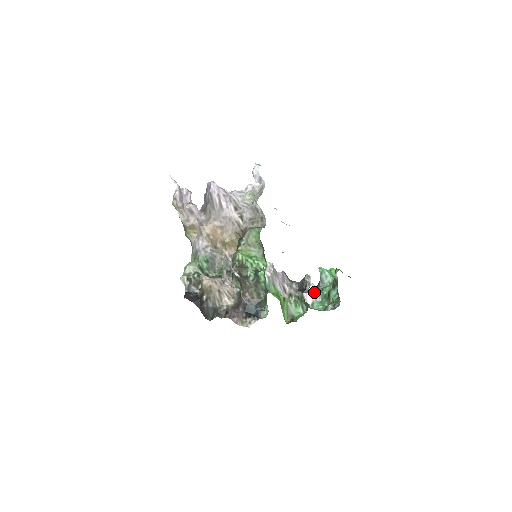
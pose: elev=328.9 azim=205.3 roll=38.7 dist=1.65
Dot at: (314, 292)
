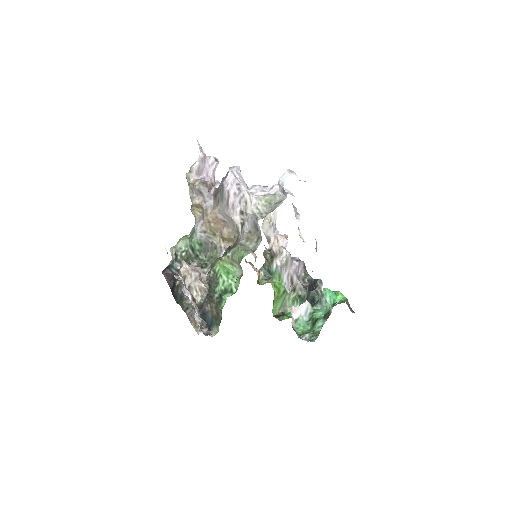
Dot at: (305, 310)
